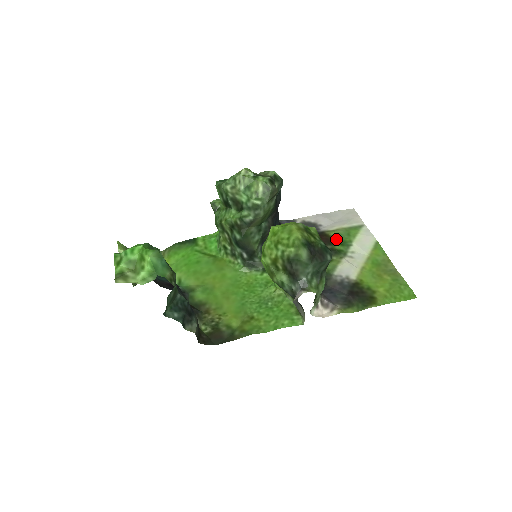
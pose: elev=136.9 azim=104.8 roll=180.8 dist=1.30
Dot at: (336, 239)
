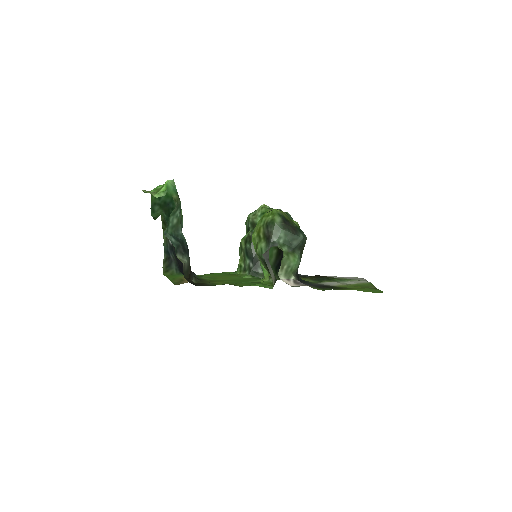
Dot at: (334, 278)
